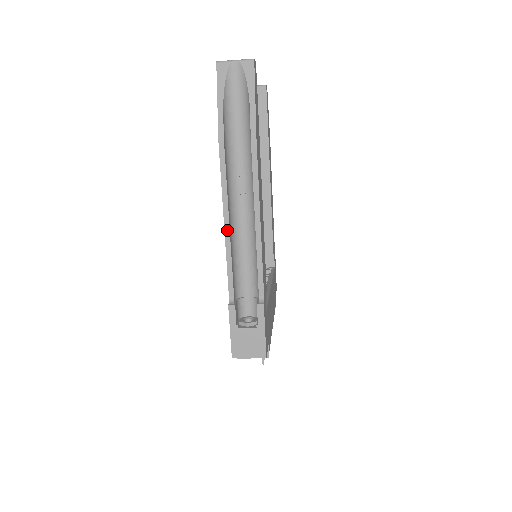
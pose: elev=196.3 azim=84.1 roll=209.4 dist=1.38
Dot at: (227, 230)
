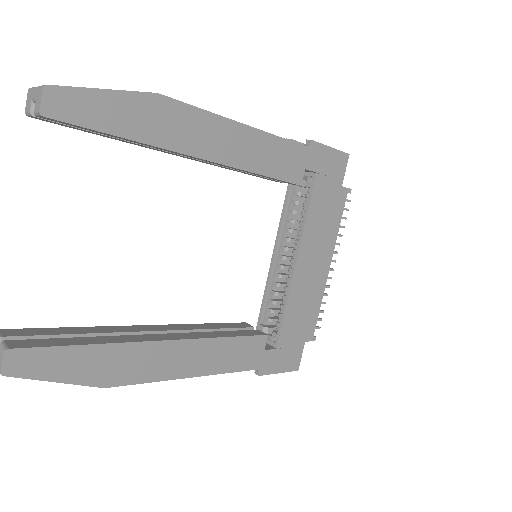
Dot at: occluded
